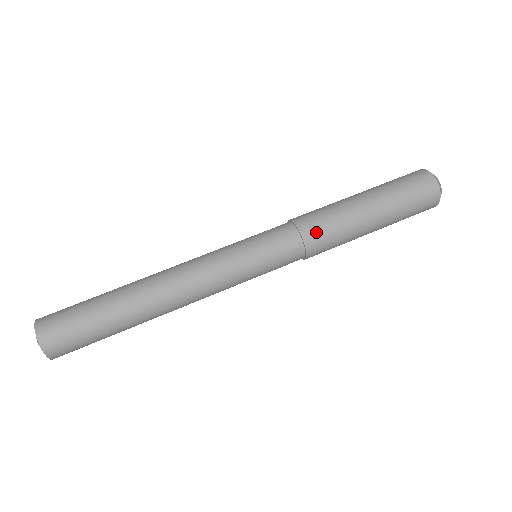
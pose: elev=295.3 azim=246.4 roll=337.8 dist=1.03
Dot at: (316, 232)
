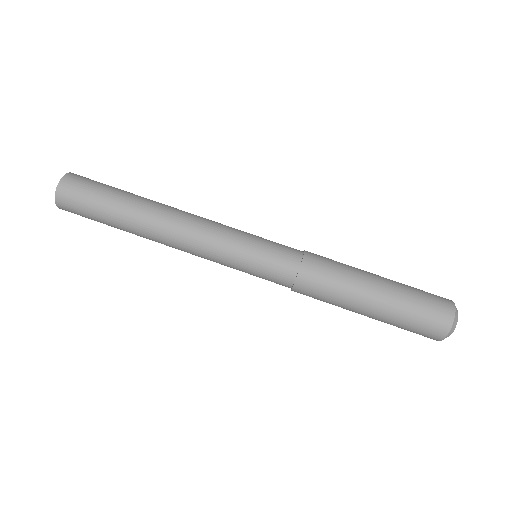
Dot at: (309, 287)
